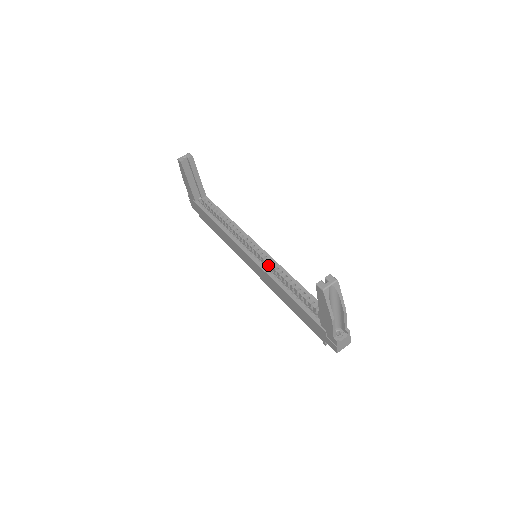
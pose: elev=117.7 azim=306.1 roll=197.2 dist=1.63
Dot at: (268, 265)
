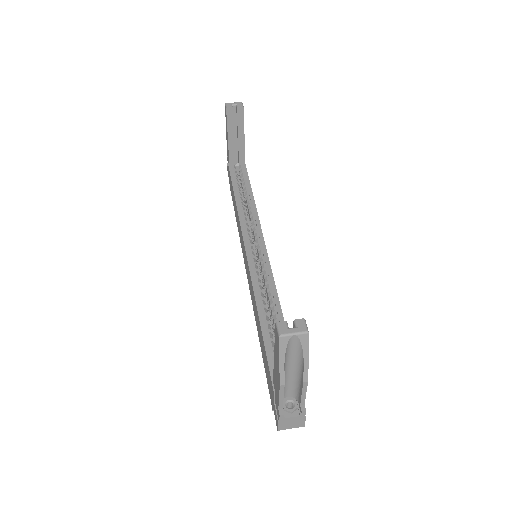
Dot at: (262, 273)
